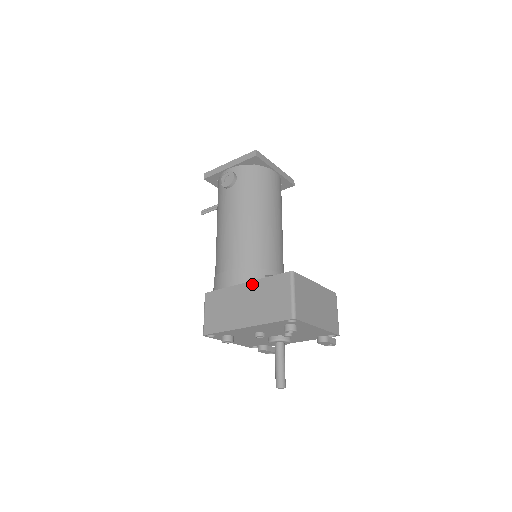
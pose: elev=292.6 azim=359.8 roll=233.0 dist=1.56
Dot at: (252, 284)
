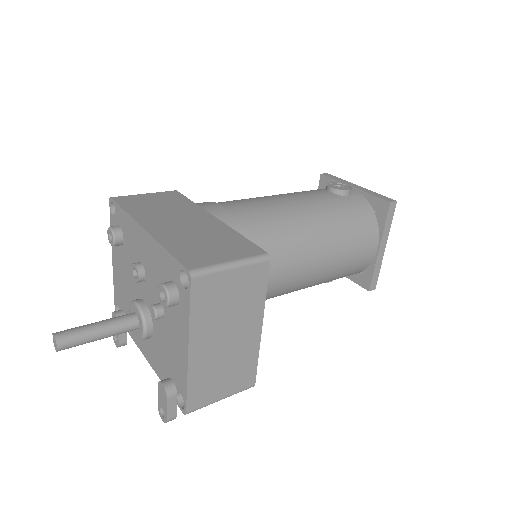
Dot at: (219, 223)
